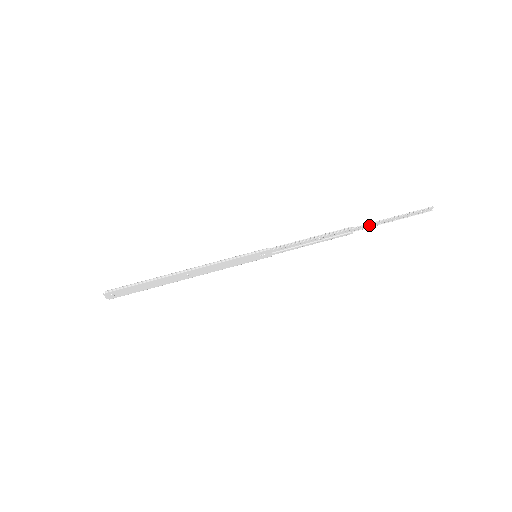
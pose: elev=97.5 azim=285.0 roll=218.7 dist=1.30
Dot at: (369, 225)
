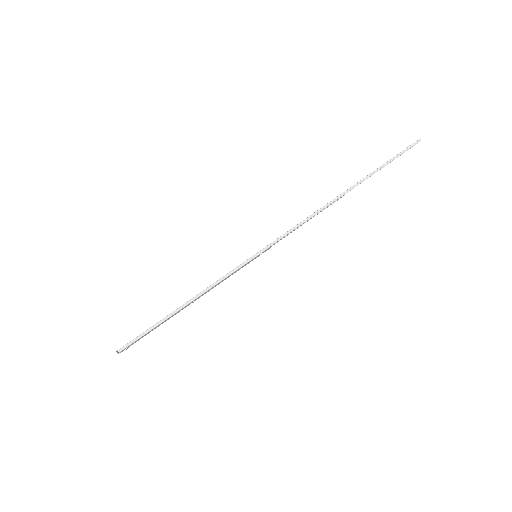
Dot at: (360, 181)
